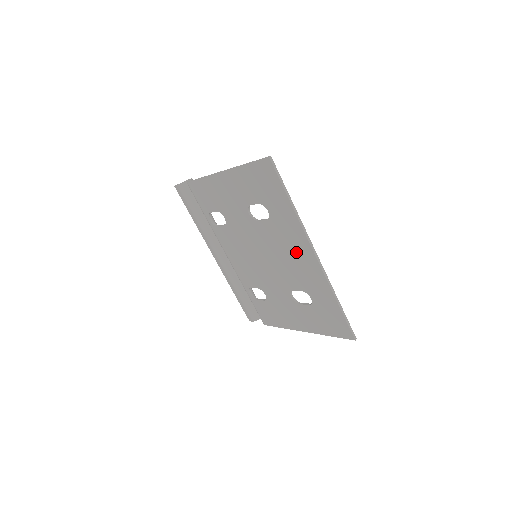
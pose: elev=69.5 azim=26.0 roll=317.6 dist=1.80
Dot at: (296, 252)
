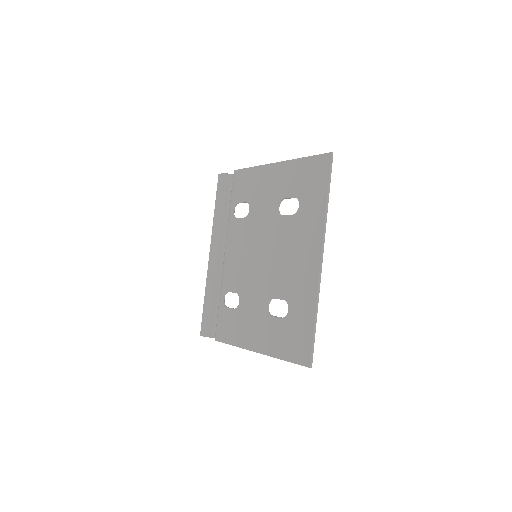
Dot at: (303, 253)
